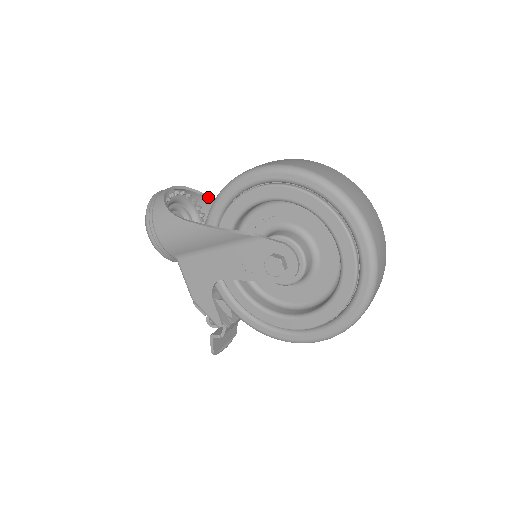
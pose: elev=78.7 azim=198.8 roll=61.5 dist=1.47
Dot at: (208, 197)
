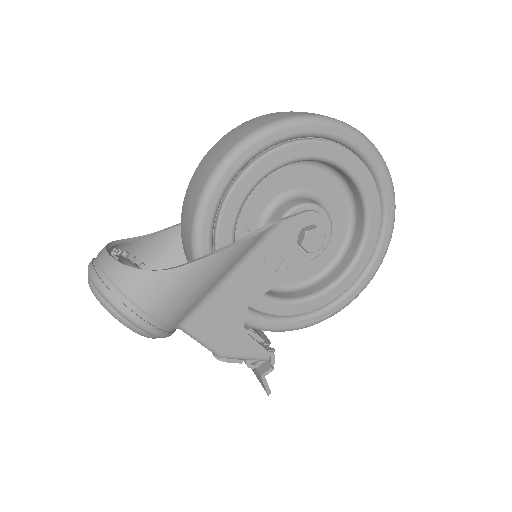
Dot at: (139, 239)
